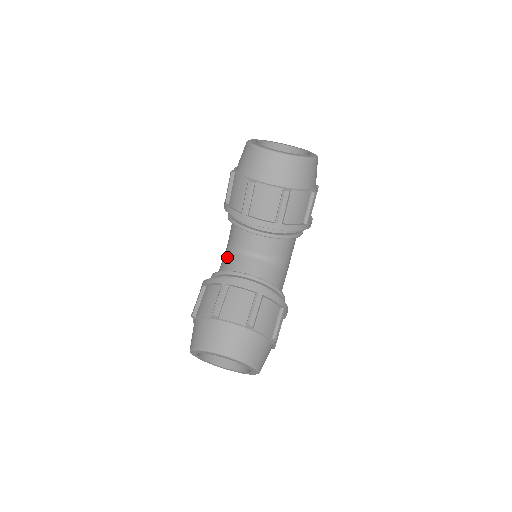
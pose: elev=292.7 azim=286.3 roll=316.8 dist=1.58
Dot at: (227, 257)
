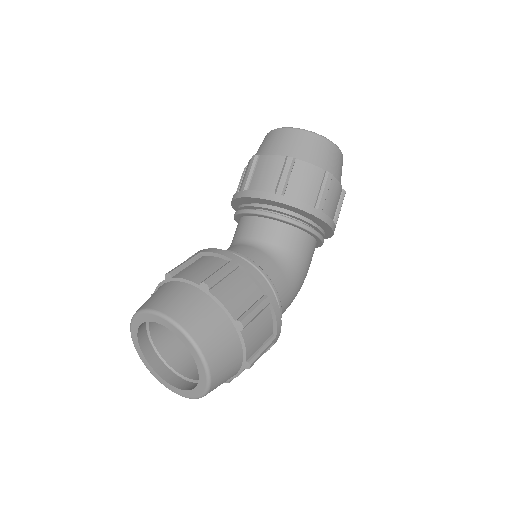
Dot at: occluded
